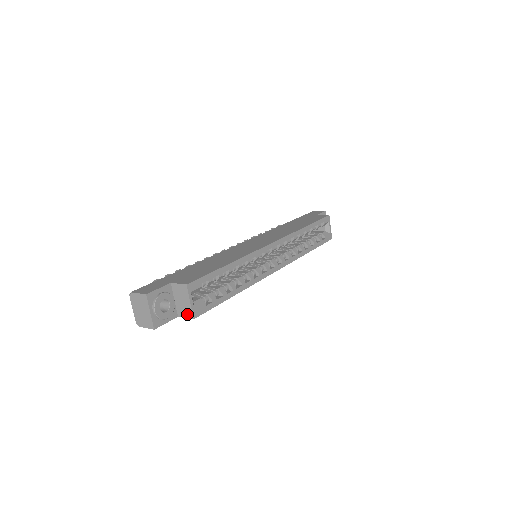
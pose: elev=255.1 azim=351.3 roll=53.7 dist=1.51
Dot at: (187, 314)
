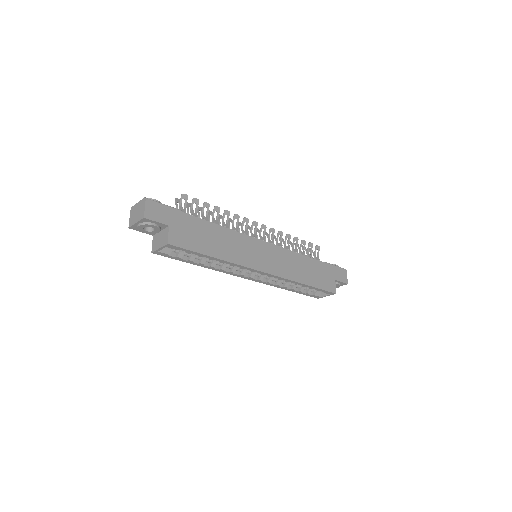
Dot at: (154, 246)
